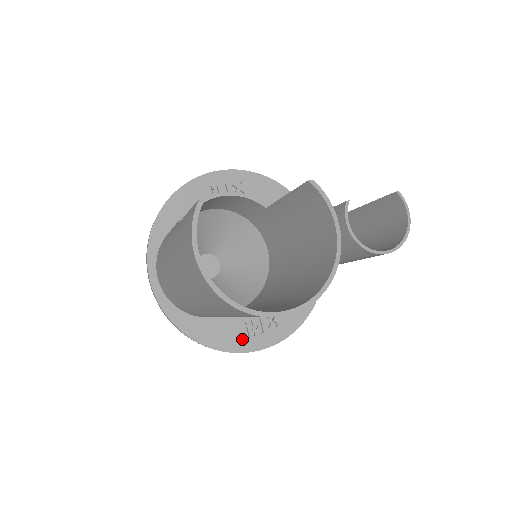
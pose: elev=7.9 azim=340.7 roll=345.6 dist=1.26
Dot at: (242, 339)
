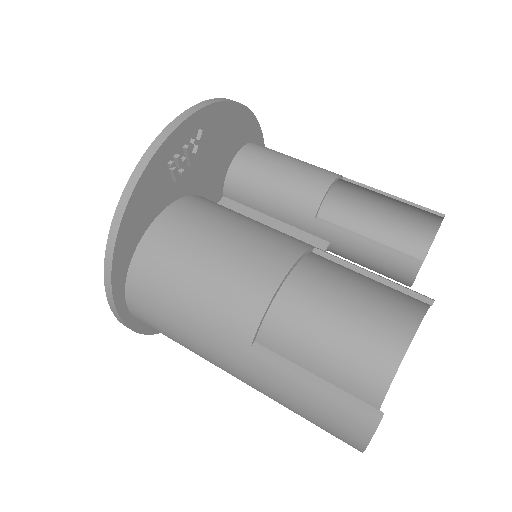
Dot at: occluded
